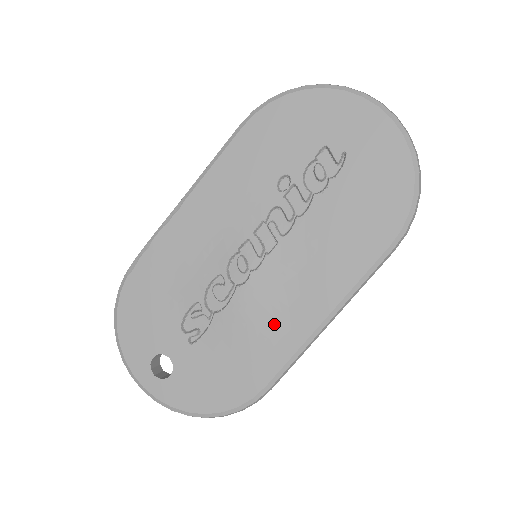
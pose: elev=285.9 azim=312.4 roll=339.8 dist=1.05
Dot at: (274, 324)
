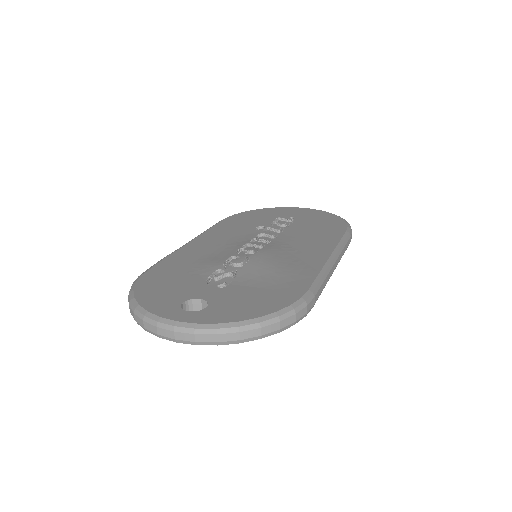
Dot at: (292, 265)
